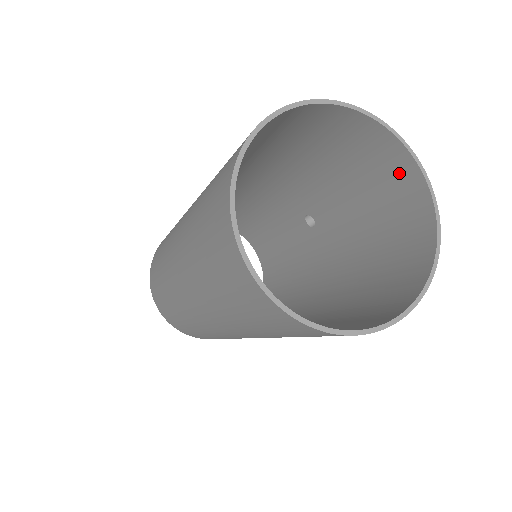
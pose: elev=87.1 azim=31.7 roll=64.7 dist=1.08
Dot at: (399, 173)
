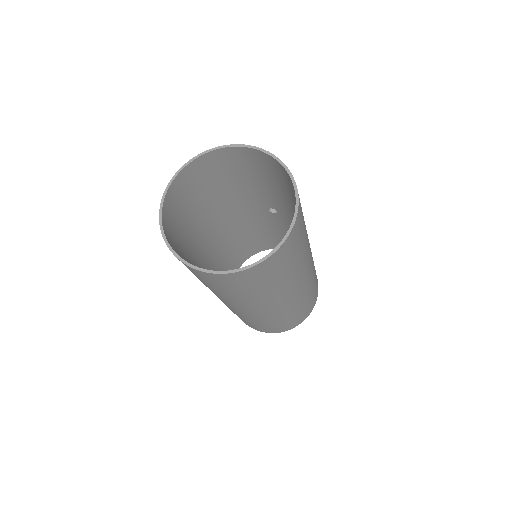
Dot at: (253, 157)
